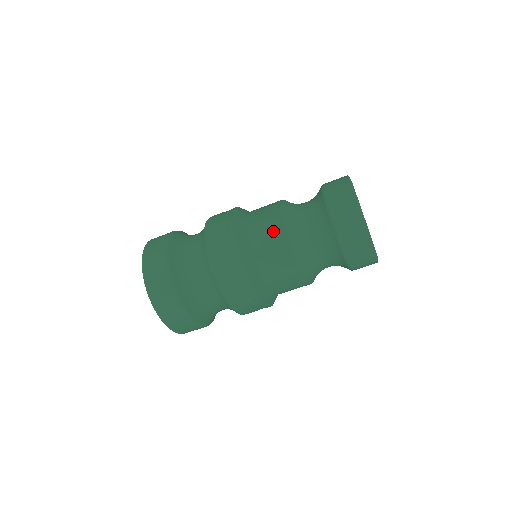
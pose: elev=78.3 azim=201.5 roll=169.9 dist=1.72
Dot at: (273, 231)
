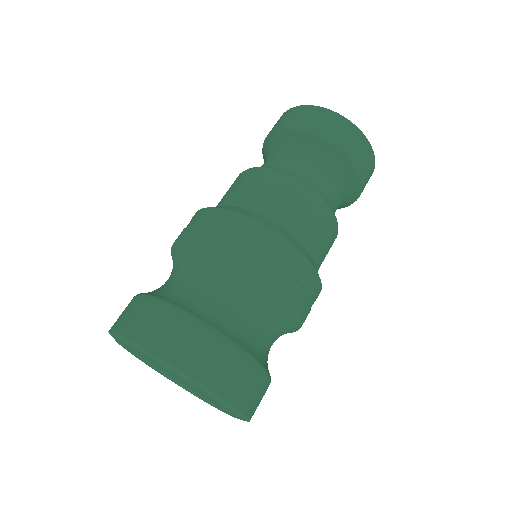
Dot at: (242, 180)
